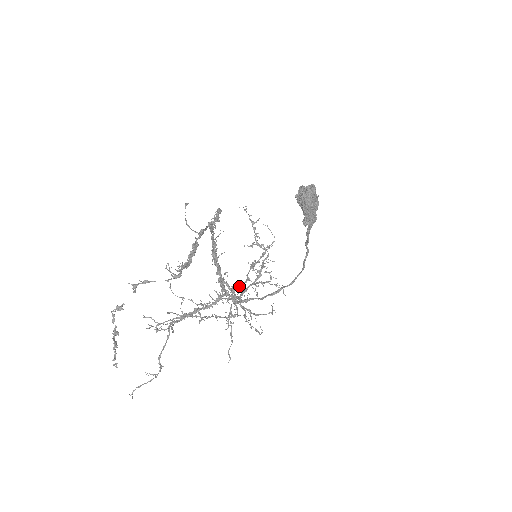
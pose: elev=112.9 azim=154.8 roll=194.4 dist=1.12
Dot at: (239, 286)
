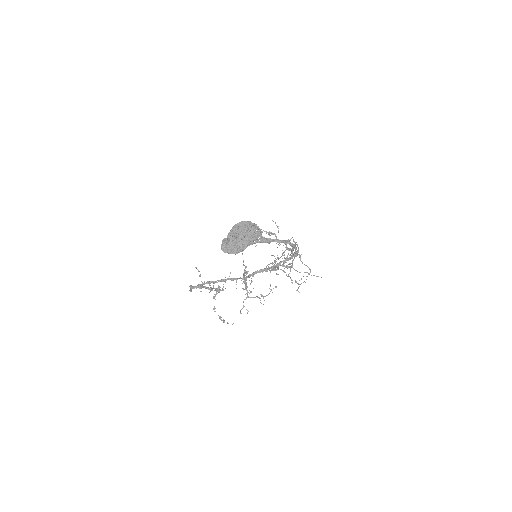
Dot at: (245, 288)
